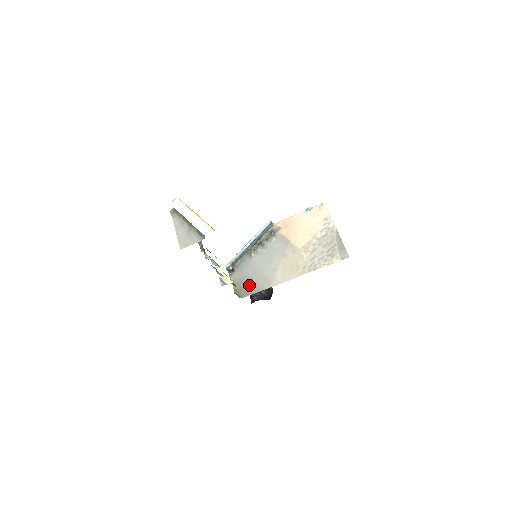
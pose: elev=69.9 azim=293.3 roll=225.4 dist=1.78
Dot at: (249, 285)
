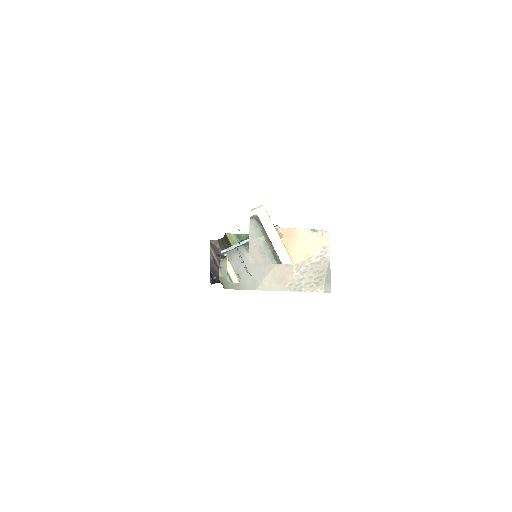
Dot at: occluded
